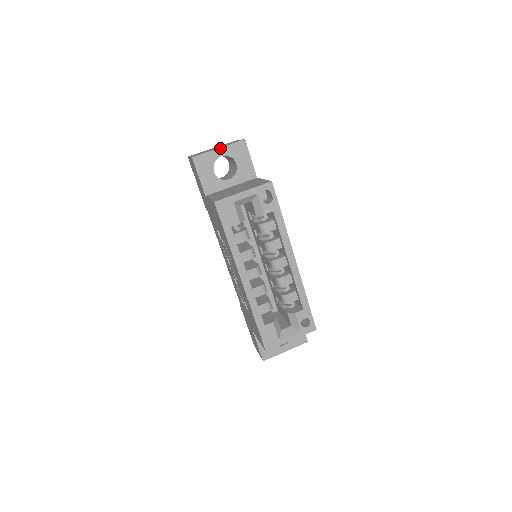
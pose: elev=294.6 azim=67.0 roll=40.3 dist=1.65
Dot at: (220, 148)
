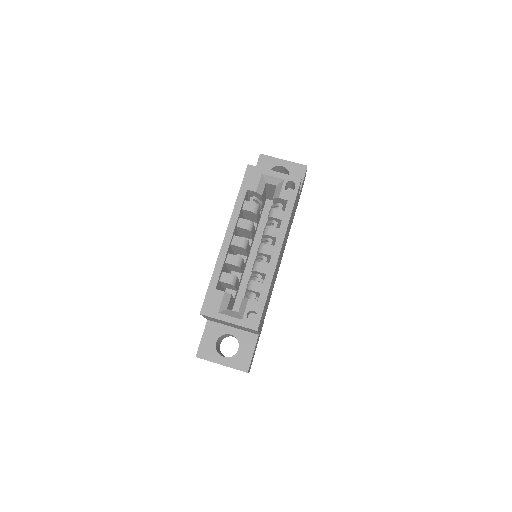
Dot at: (285, 160)
